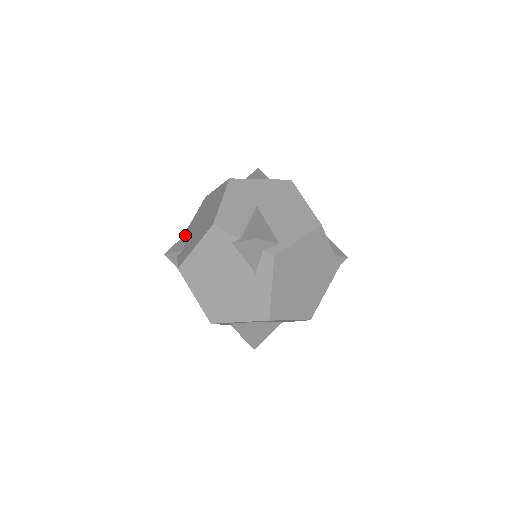
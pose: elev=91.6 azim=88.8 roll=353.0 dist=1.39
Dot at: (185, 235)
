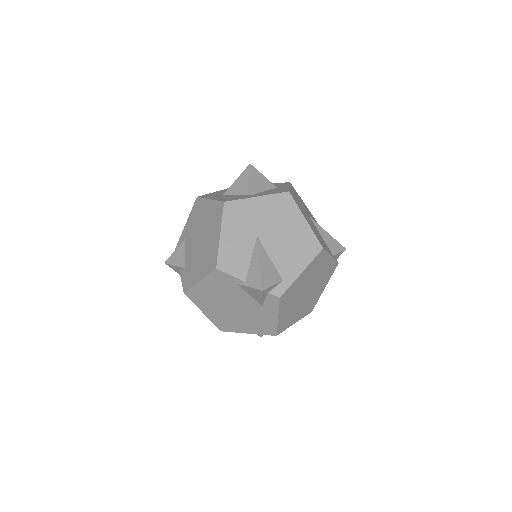
Dot at: (182, 243)
